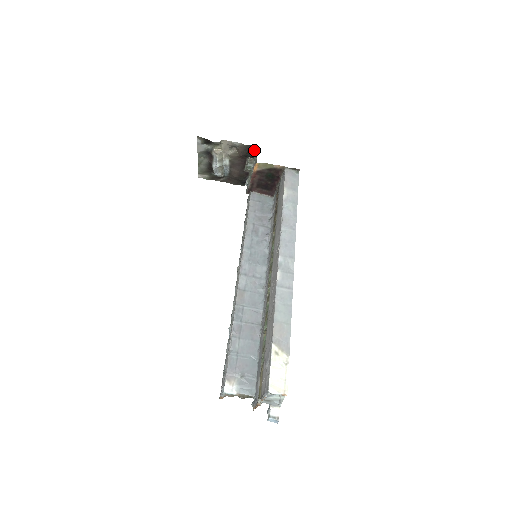
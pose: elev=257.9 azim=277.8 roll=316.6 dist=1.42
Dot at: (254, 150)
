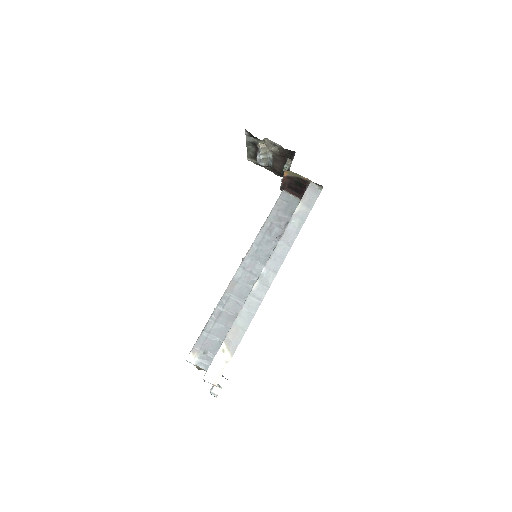
Dot at: (293, 154)
